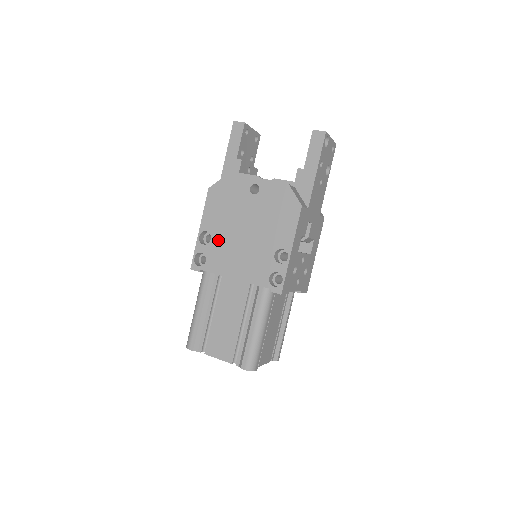
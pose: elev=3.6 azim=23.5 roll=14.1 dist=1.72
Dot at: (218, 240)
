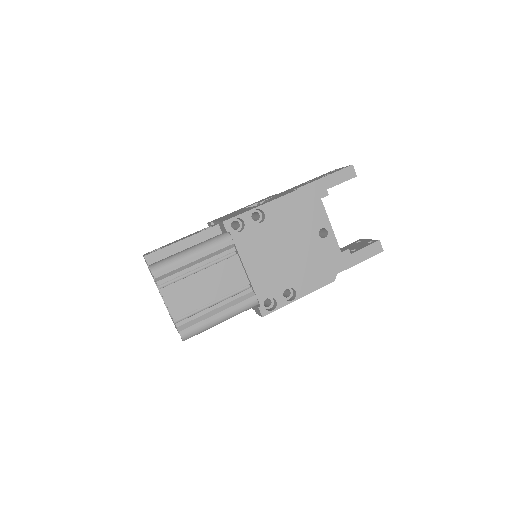
Dot at: (265, 230)
